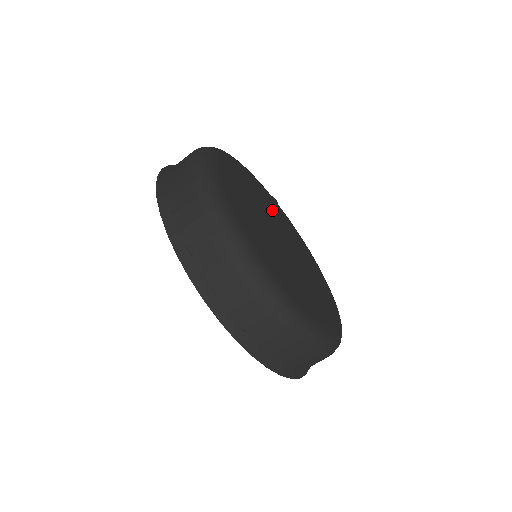
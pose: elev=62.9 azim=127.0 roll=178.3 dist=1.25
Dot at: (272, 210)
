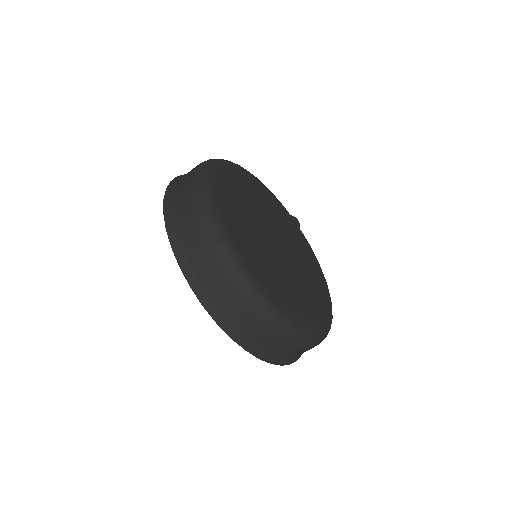
Dot at: (281, 221)
